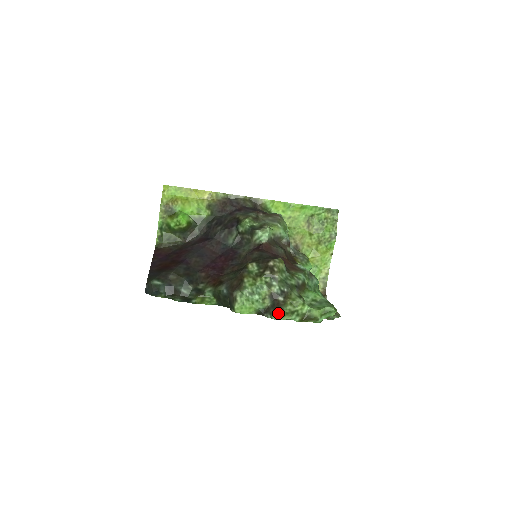
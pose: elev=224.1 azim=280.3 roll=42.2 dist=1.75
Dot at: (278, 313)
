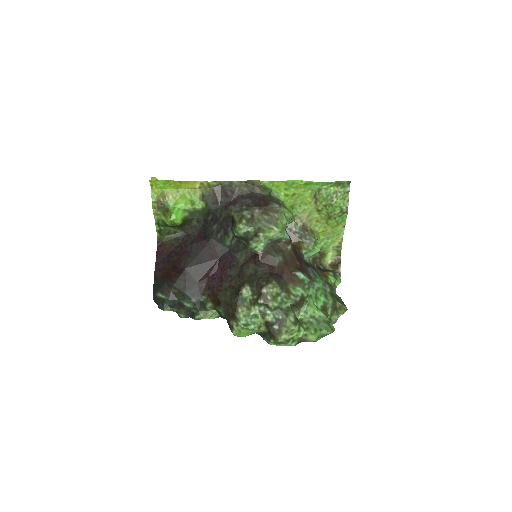
Dot at: (274, 342)
